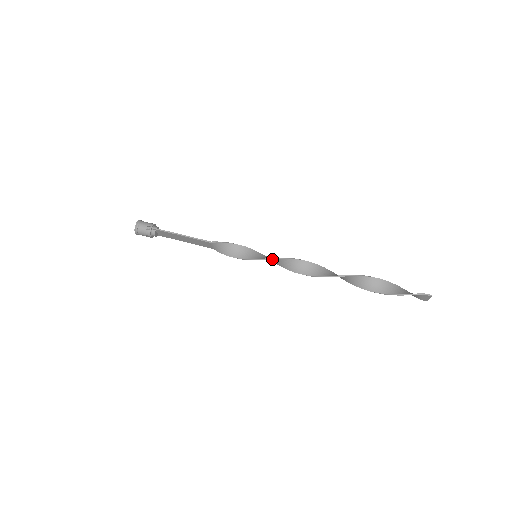
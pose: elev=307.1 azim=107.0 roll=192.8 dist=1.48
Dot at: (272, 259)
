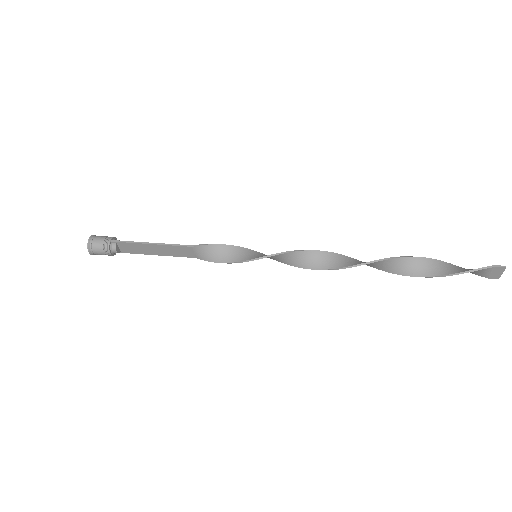
Dot at: (279, 254)
